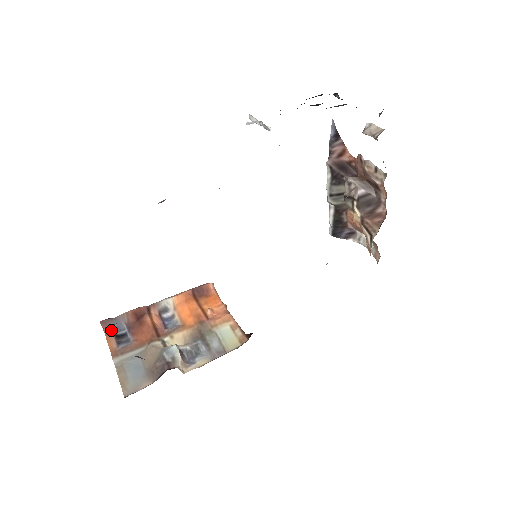
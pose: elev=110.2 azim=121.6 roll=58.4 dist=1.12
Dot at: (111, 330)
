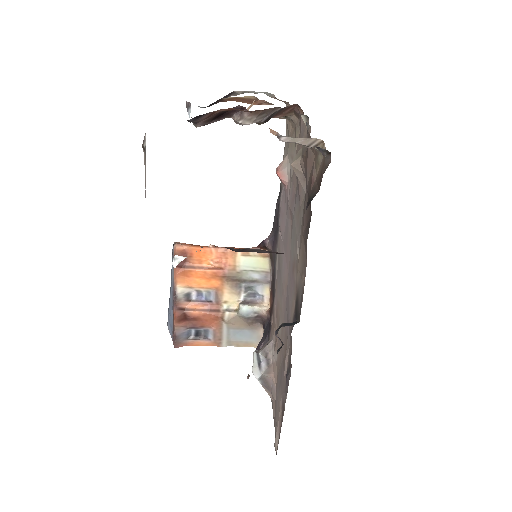
Dot at: (187, 341)
